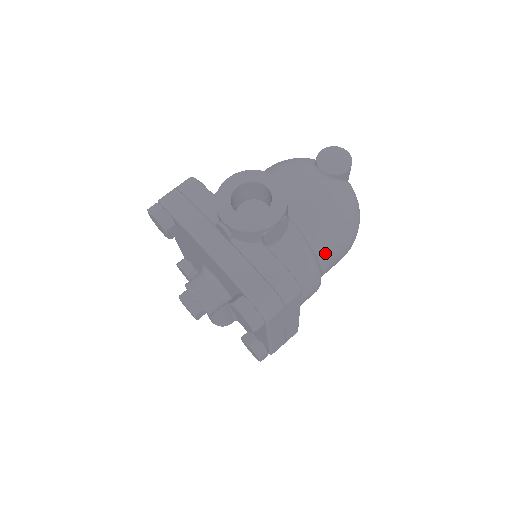
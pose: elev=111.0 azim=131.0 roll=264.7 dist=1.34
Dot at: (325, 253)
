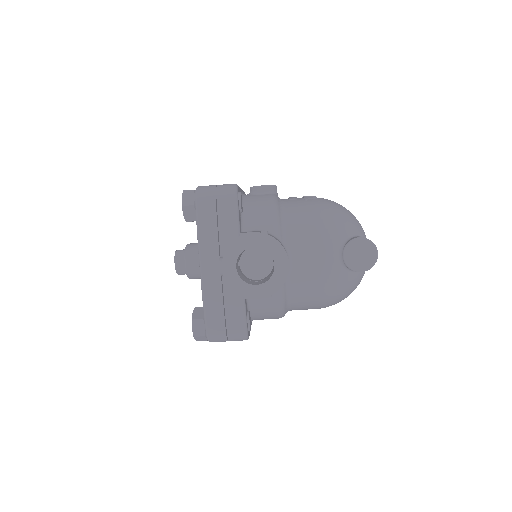
Dot at: (297, 308)
